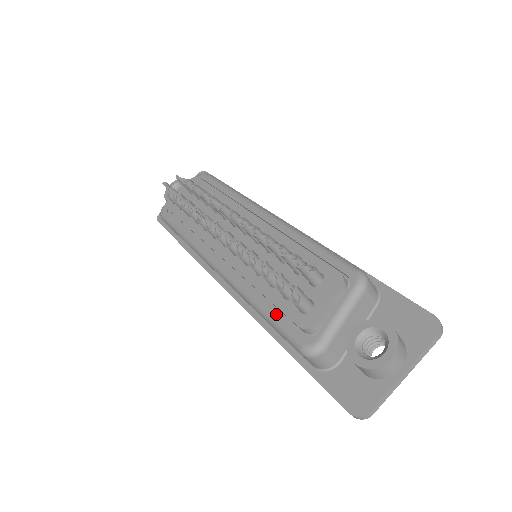
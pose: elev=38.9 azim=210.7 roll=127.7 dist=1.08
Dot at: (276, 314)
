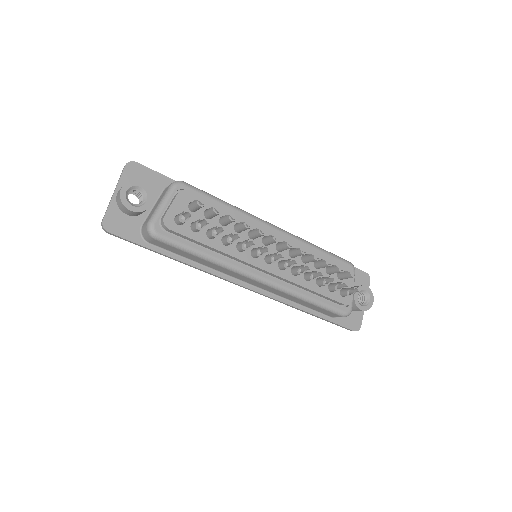
Dot at: (325, 301)
